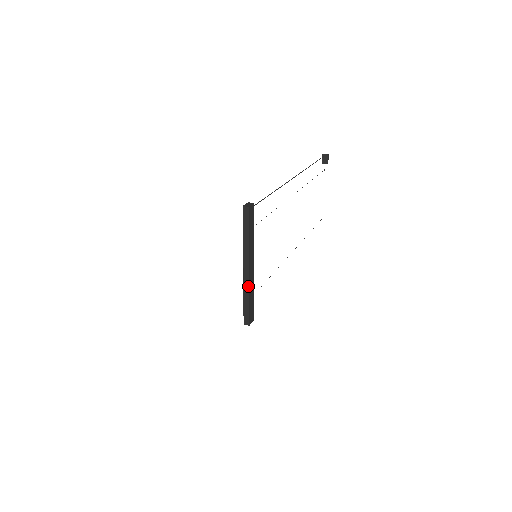
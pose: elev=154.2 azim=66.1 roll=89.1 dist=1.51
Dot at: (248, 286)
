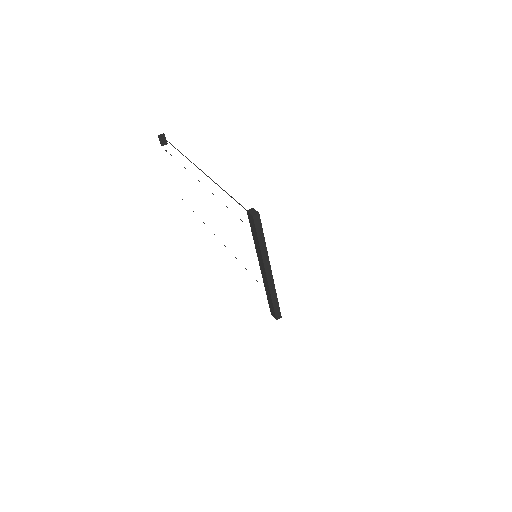
Dot at: (273, 285)
